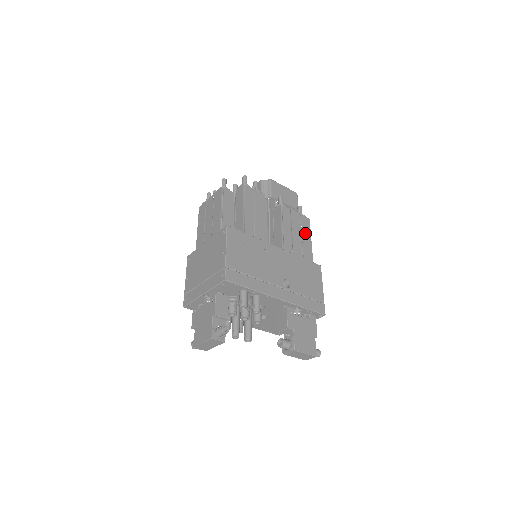
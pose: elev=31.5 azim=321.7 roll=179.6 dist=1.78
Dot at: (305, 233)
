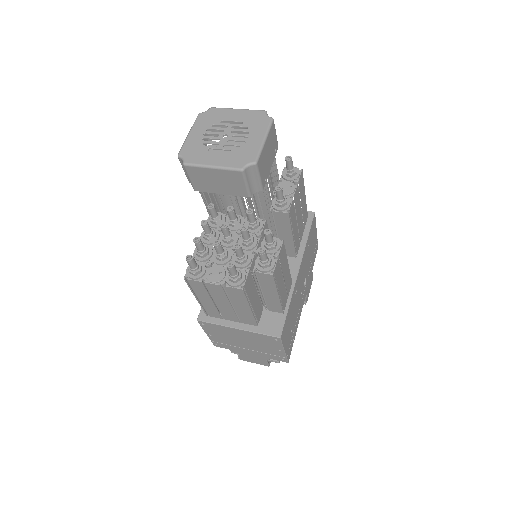
Dot at: (302, 197)
